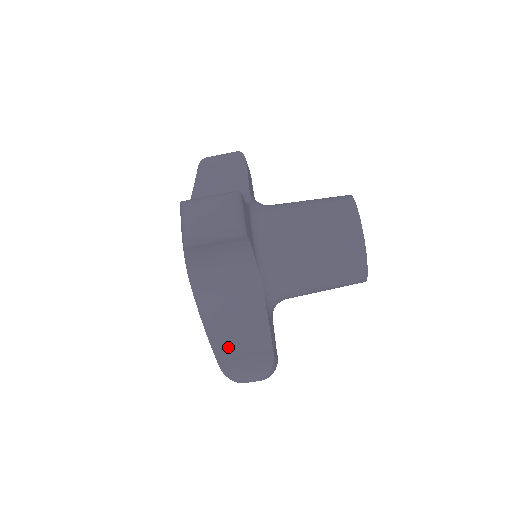
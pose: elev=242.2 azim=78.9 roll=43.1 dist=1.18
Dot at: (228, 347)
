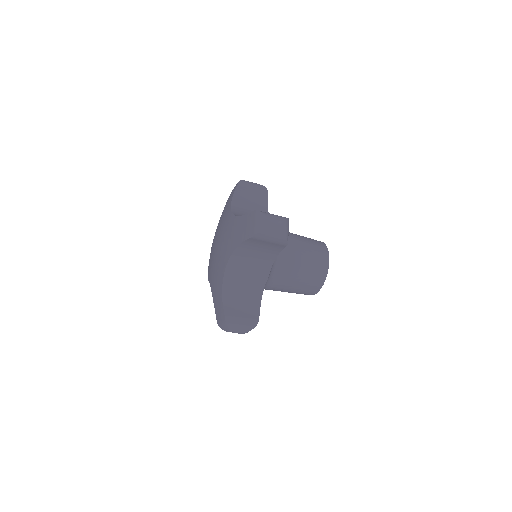
Dot at: occluded
